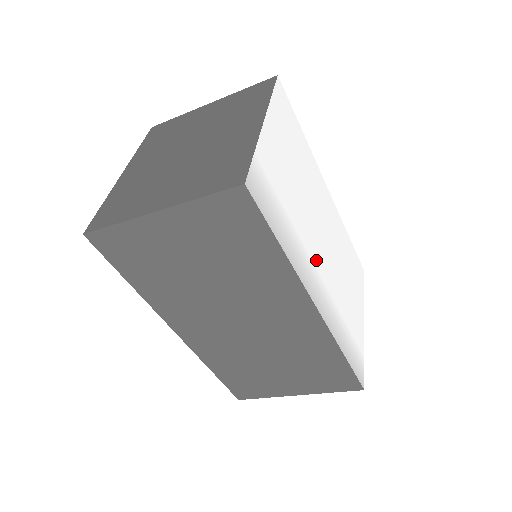
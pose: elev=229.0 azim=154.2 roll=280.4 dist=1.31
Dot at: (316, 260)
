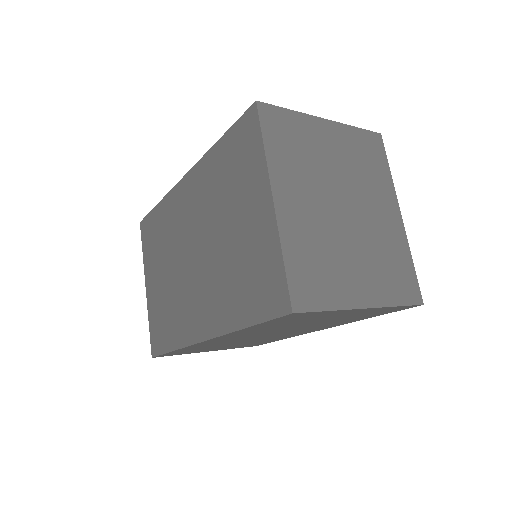
Dot at: occluded
